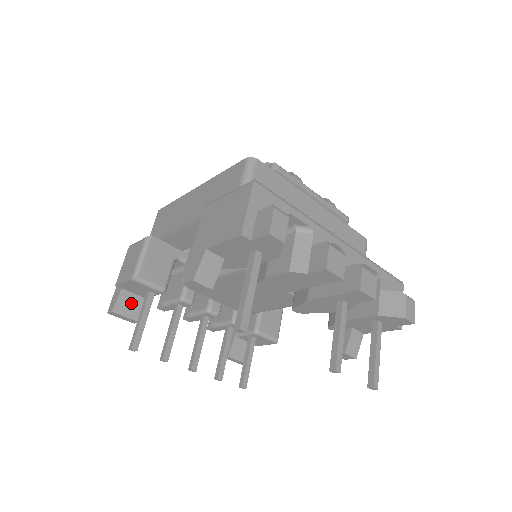
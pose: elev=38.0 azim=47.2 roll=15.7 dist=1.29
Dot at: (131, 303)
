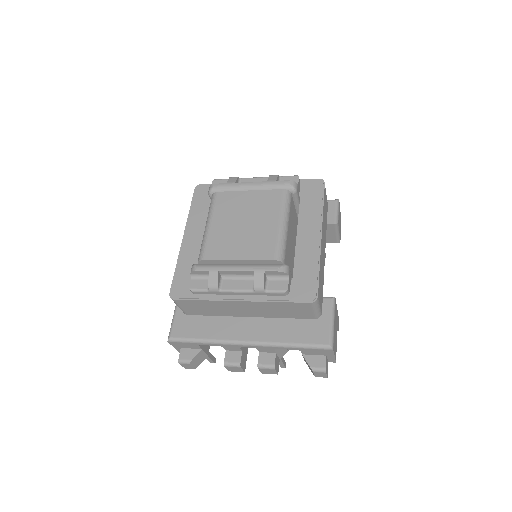
Dot at: occluded
